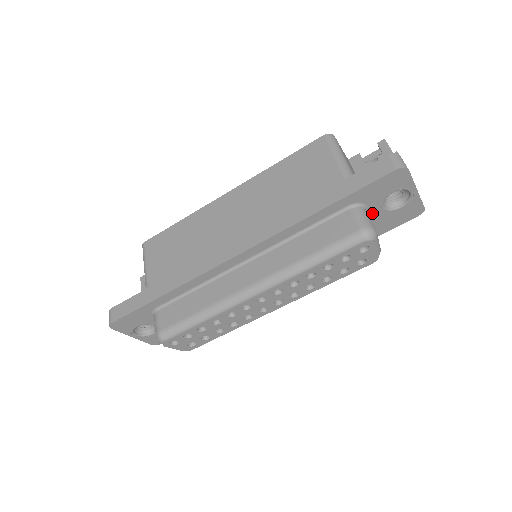
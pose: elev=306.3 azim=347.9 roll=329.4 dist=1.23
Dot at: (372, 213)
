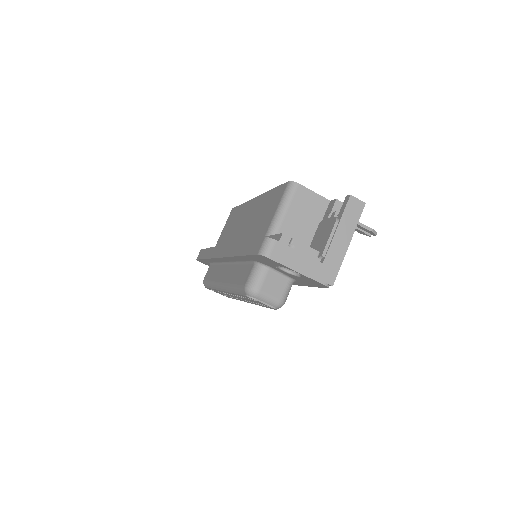
Dot at: (281, 271)
